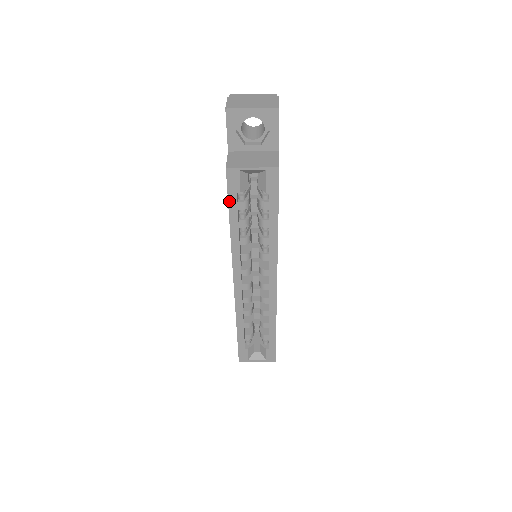
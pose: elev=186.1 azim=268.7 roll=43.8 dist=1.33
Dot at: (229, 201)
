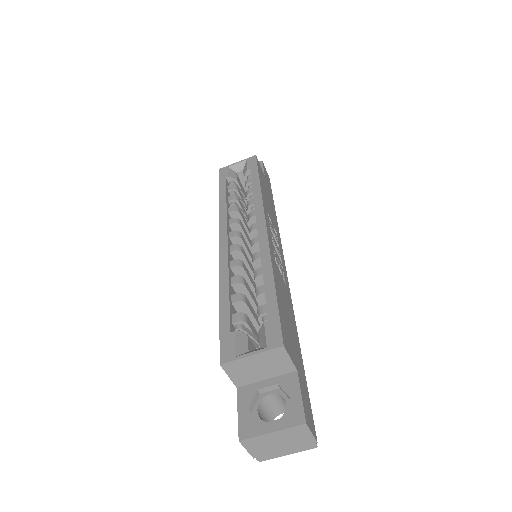
Dot at: (219, 184)
